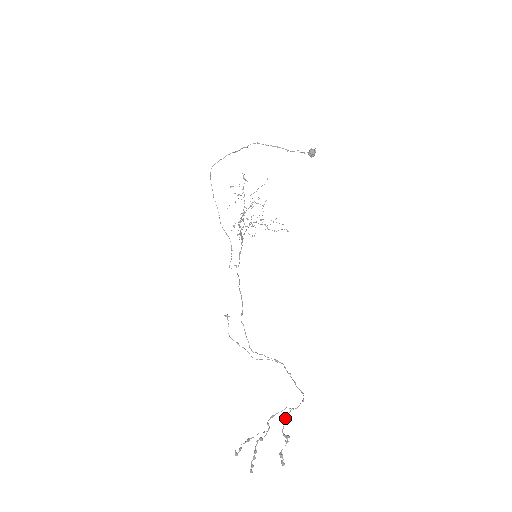
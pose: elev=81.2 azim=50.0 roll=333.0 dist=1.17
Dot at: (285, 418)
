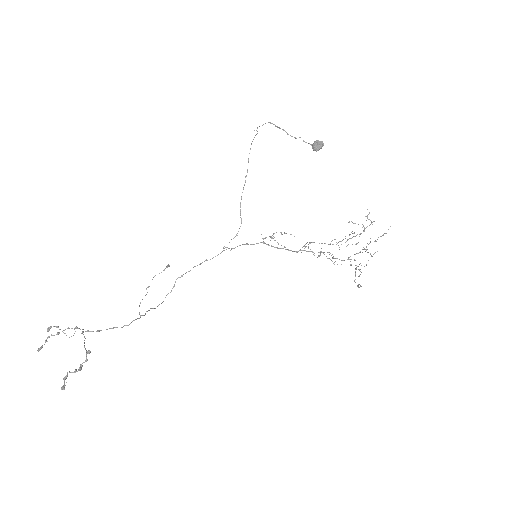
Dot at: (89, 350)
